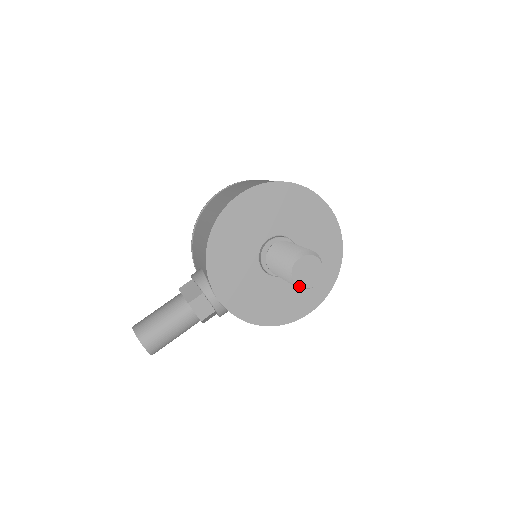
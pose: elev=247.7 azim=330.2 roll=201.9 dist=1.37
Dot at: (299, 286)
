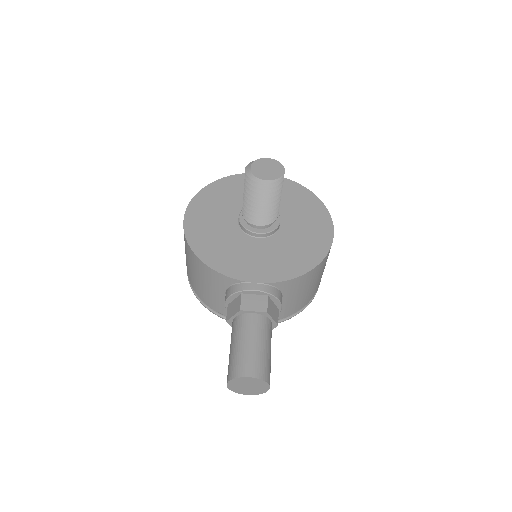
Dot at: (274, 180)
